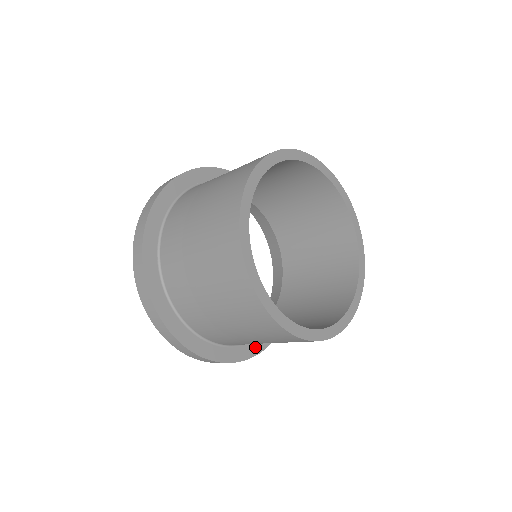
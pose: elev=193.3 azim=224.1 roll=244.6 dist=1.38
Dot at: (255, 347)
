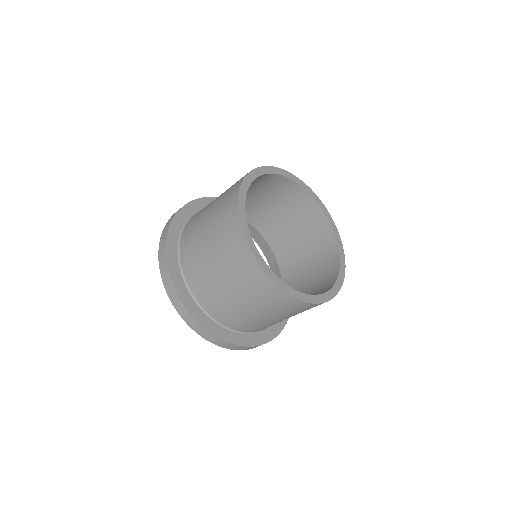
Dot at: (239, 339)
